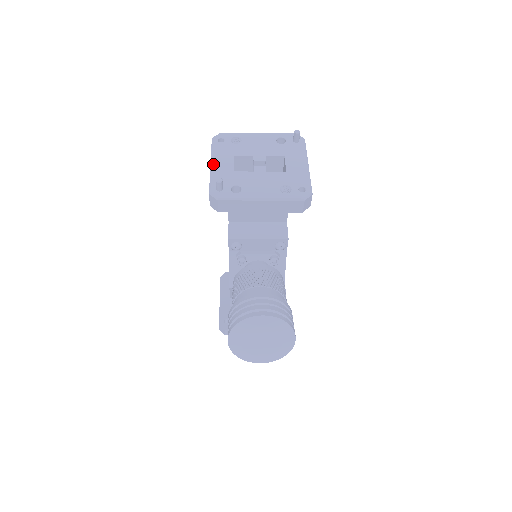
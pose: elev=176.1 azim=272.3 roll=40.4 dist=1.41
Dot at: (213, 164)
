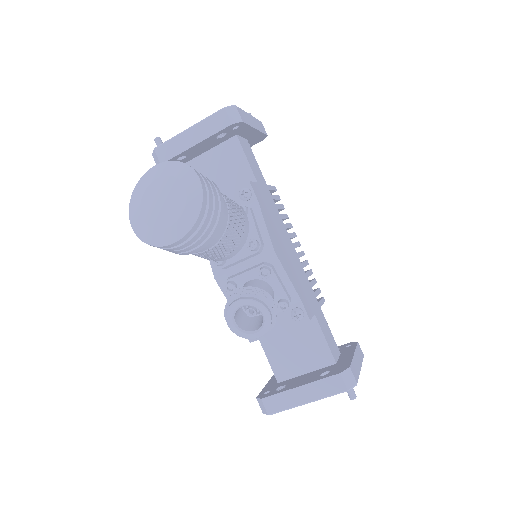
Dot at: occluded
